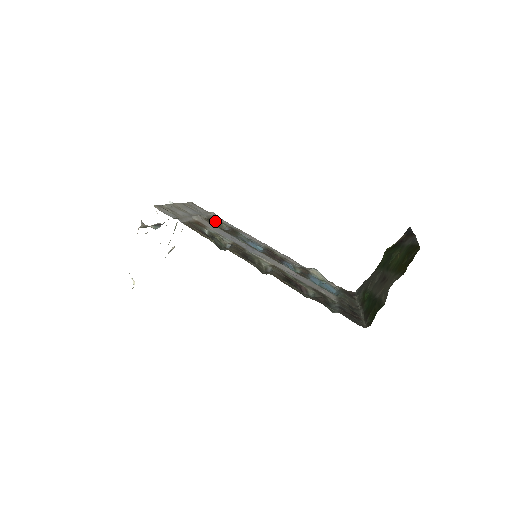
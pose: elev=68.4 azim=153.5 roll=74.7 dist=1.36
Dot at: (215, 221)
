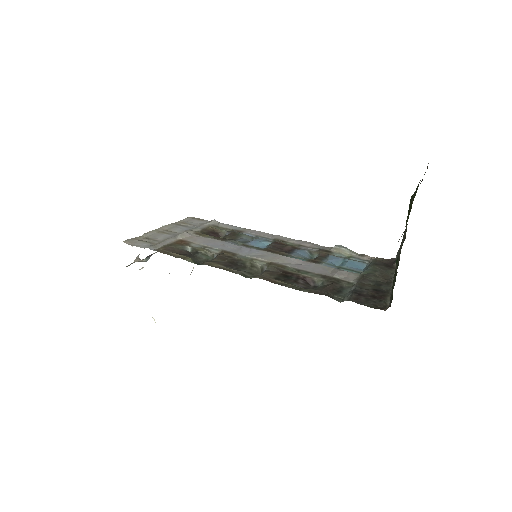
Dot at: (213, 230)
